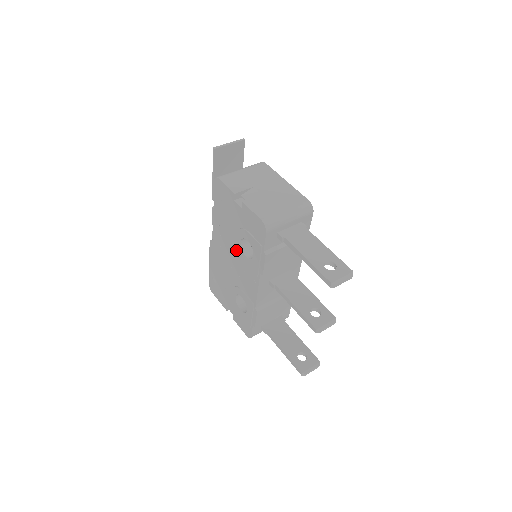
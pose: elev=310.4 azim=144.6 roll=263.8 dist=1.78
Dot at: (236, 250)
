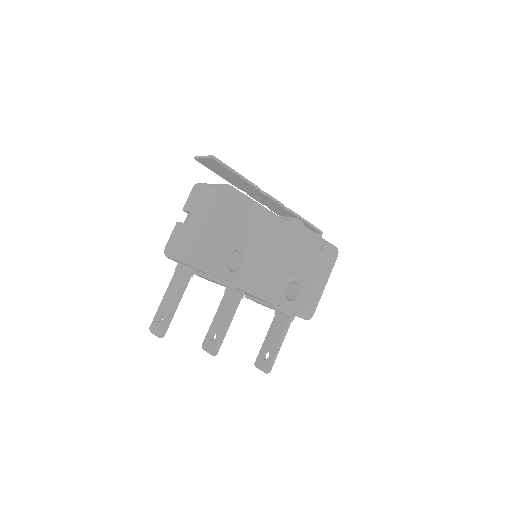
Dot at: occluded
